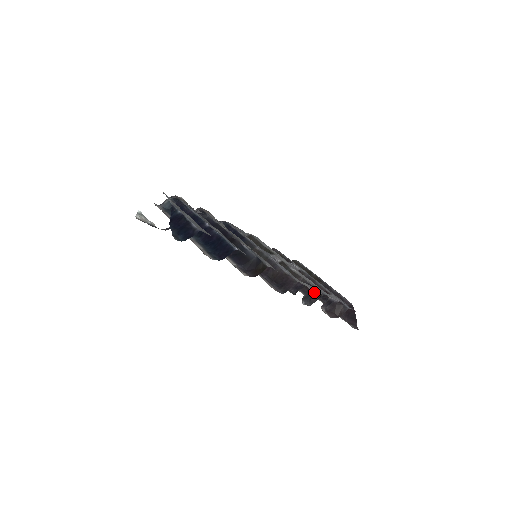
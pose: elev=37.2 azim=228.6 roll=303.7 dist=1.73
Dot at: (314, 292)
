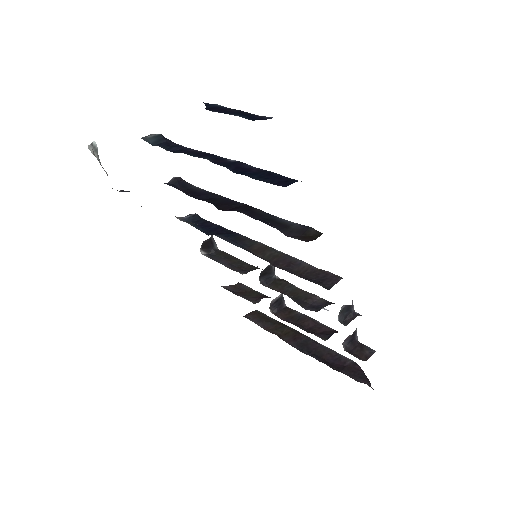
Dot at: (352, 306)
